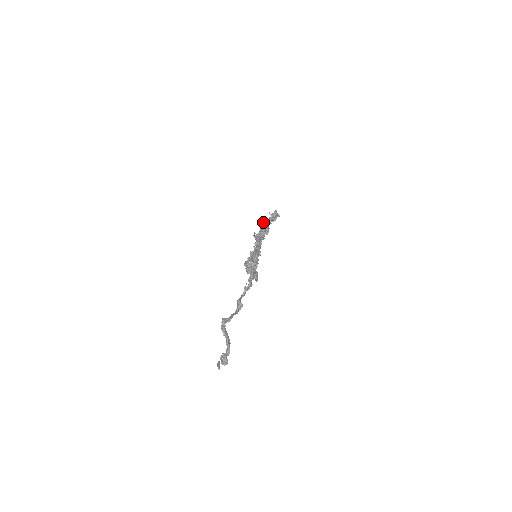
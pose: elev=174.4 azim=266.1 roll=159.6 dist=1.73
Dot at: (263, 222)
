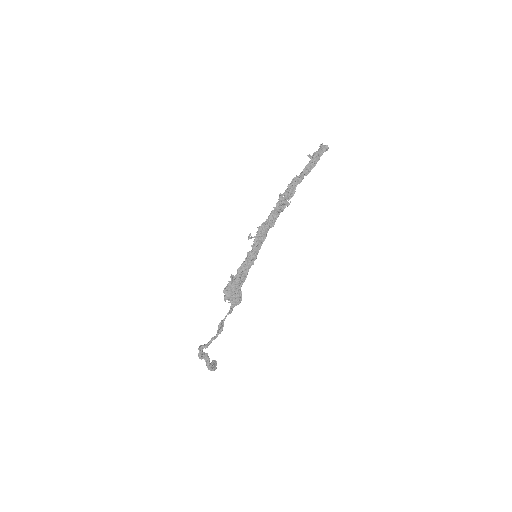
Dot at: occluded
